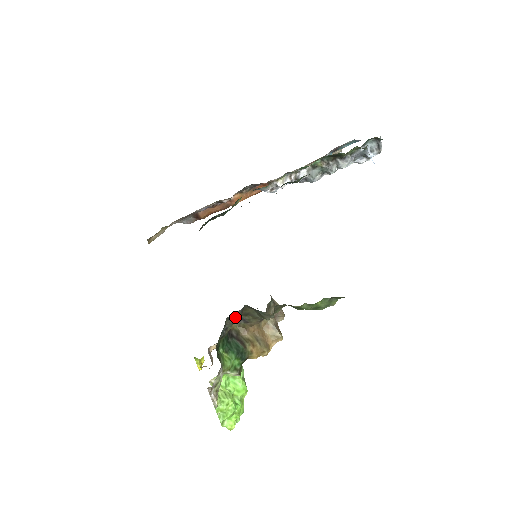
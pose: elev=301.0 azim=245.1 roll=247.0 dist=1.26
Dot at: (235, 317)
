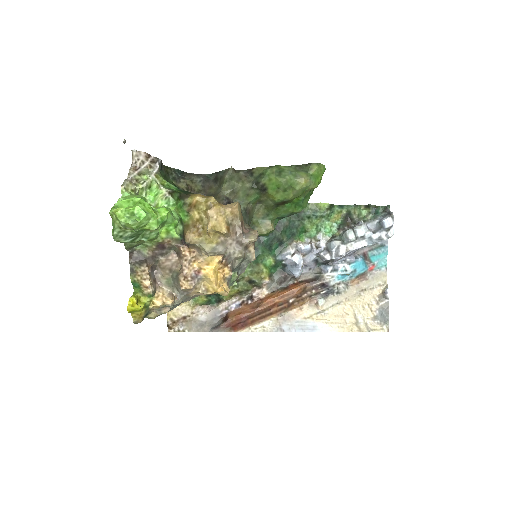
Dot at: (197, 175)
